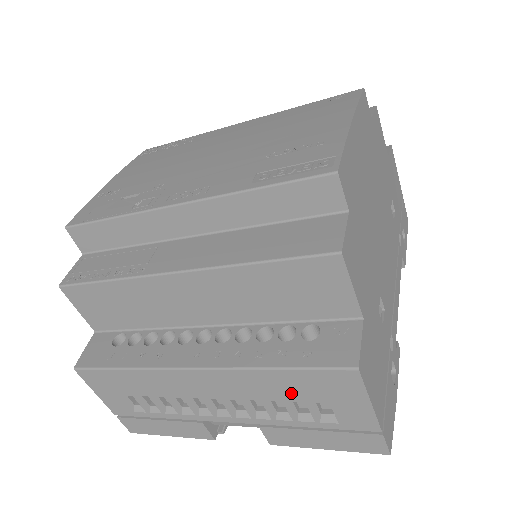
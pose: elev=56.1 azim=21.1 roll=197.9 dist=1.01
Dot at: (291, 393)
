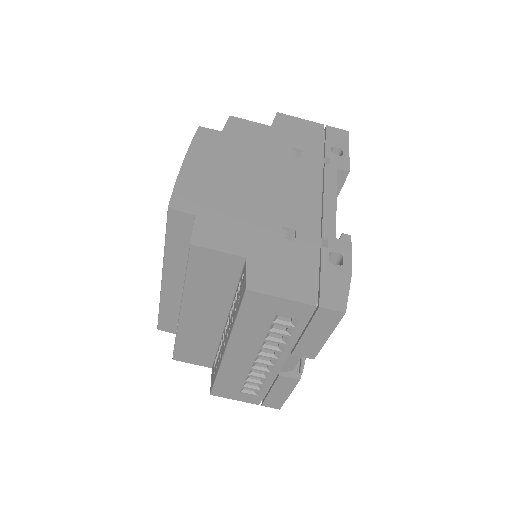
Dot at: (260, 325)
